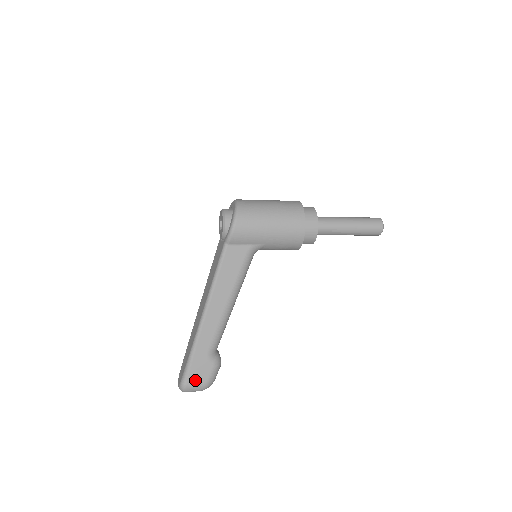
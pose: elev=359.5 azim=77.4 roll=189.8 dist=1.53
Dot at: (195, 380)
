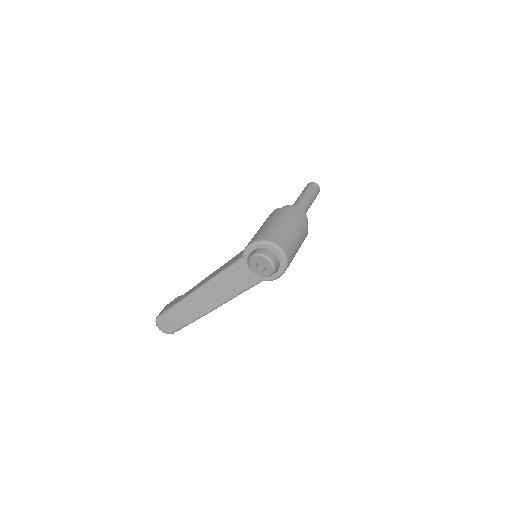
Dot at: occluded
